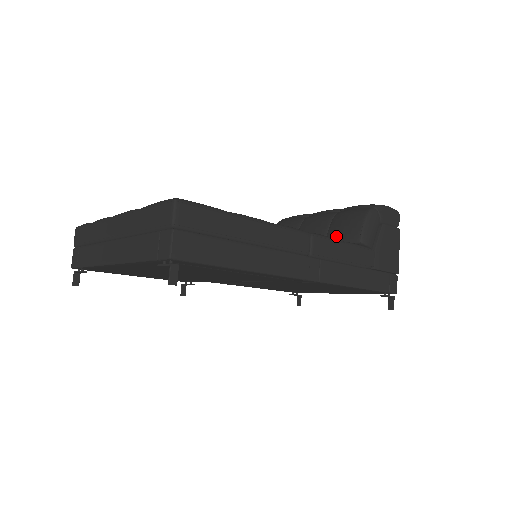
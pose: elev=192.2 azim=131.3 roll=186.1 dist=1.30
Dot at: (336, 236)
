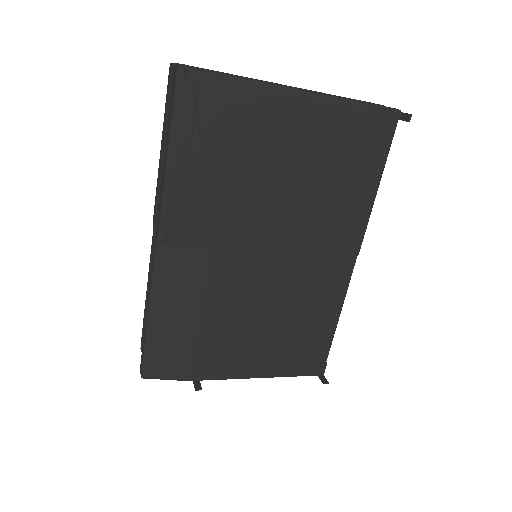
Dot at: occluded
